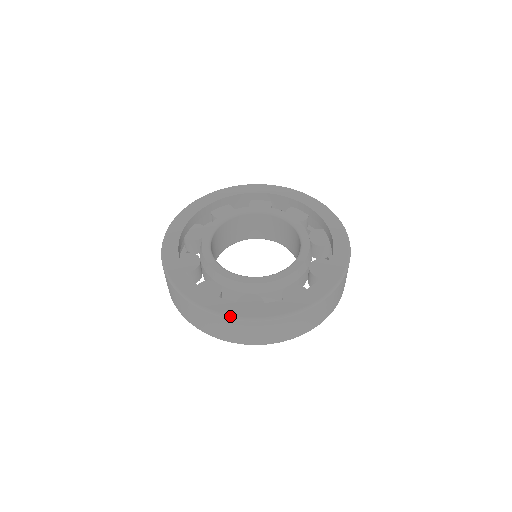
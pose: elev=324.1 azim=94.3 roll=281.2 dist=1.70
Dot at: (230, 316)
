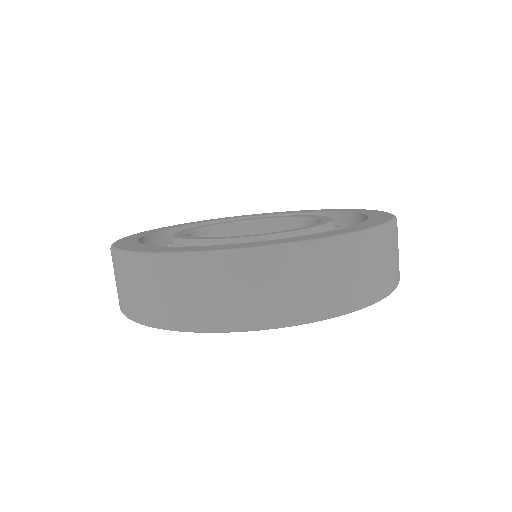
Dot at: (166, 252)
